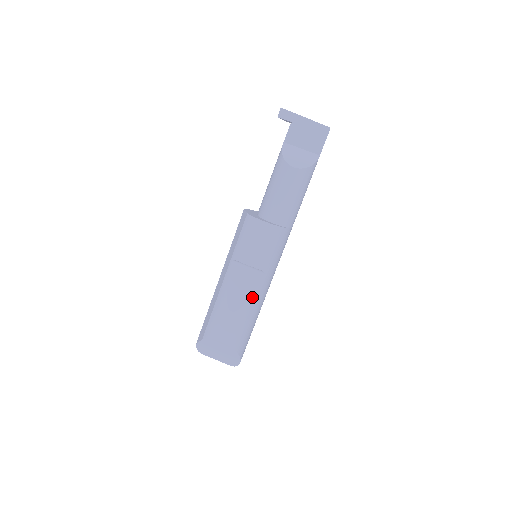
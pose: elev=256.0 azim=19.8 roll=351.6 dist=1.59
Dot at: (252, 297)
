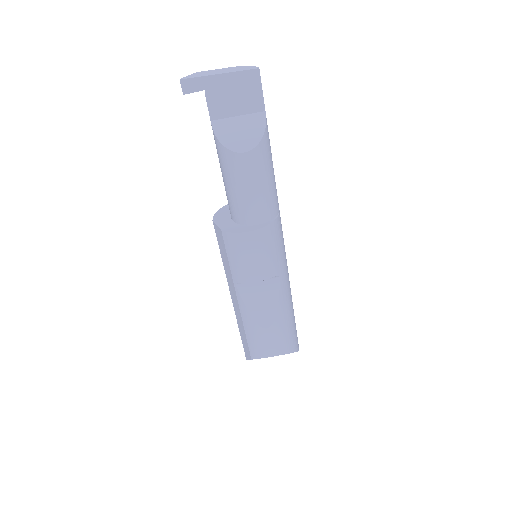
Dot at: (279, 304)
